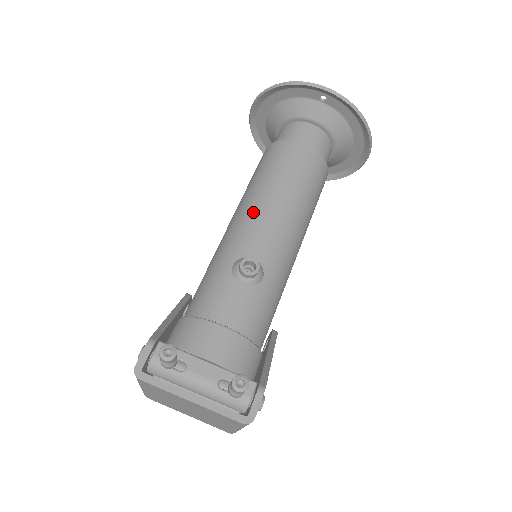
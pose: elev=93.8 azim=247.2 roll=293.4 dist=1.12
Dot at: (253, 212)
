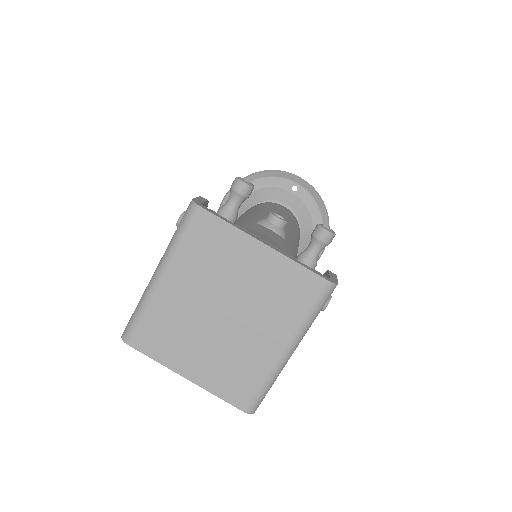
Dot at: (259, 212)
